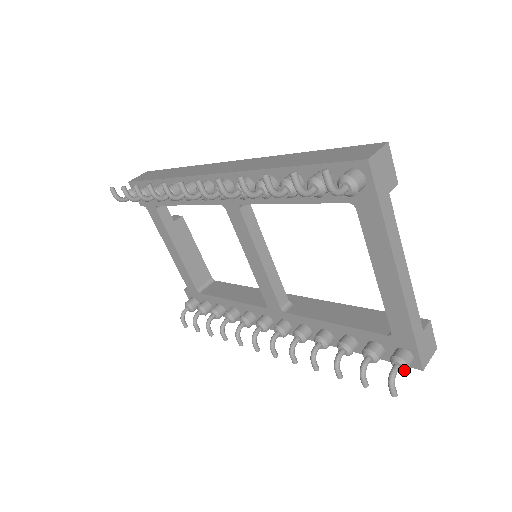
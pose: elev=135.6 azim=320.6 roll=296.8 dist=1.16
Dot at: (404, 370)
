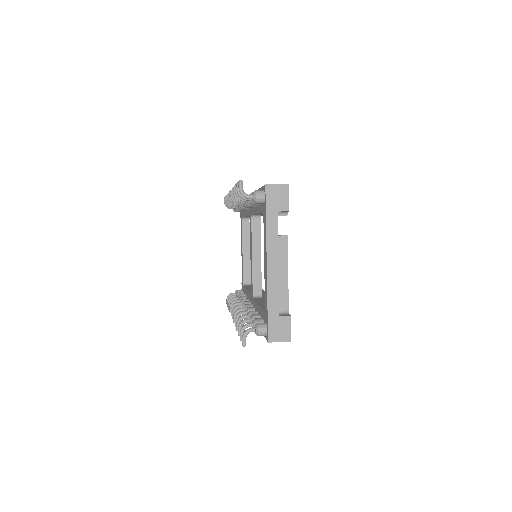
Dot at: (257, 334)
